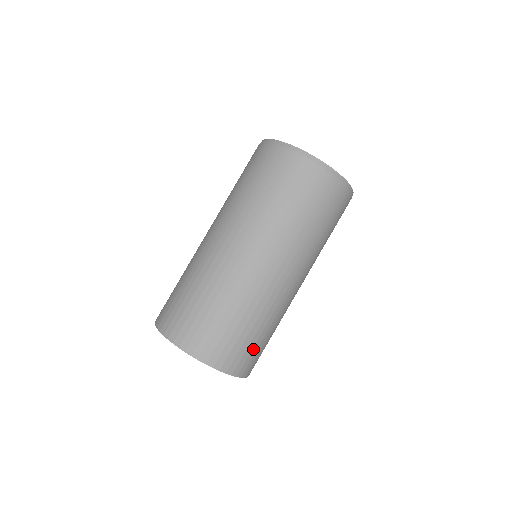
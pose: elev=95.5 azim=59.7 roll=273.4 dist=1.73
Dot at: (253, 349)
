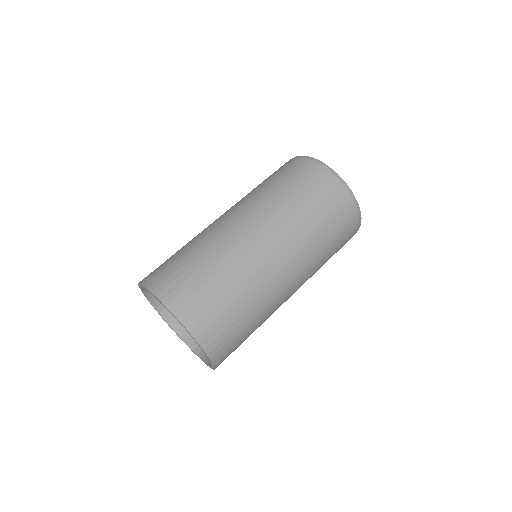
Dot at: (238, 345)
